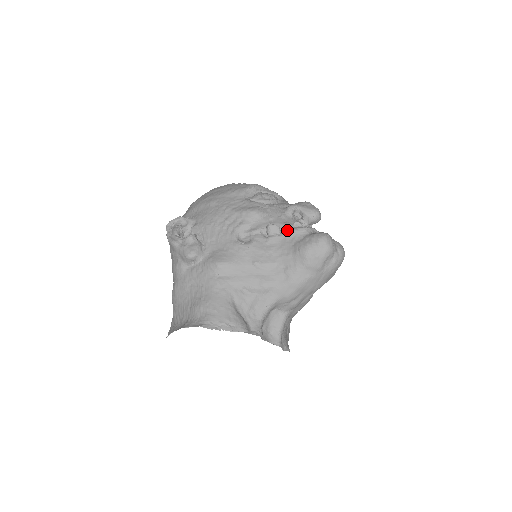
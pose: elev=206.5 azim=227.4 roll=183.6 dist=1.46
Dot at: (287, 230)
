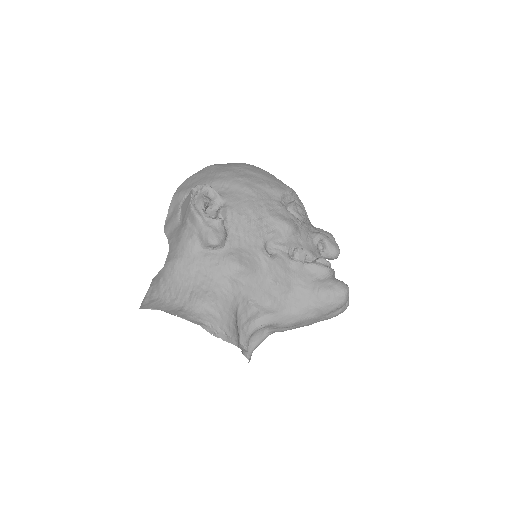
Dot at: (312, 261)
